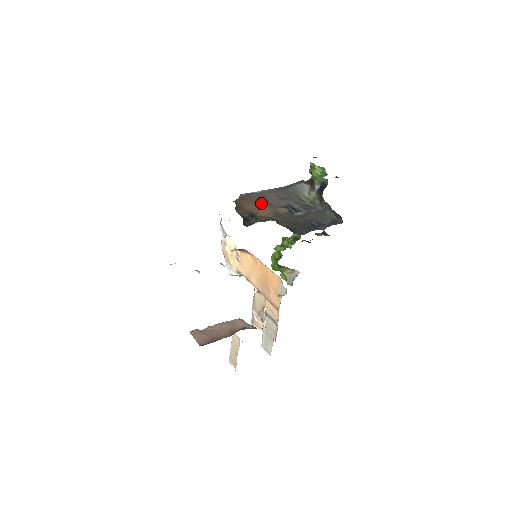
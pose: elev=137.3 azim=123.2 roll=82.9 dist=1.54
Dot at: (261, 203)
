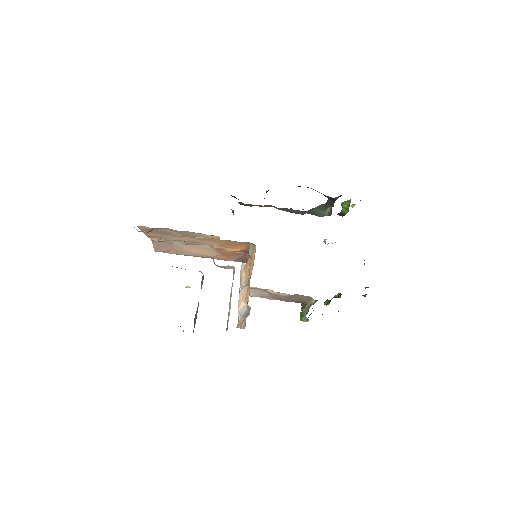
Dot at: occluded
